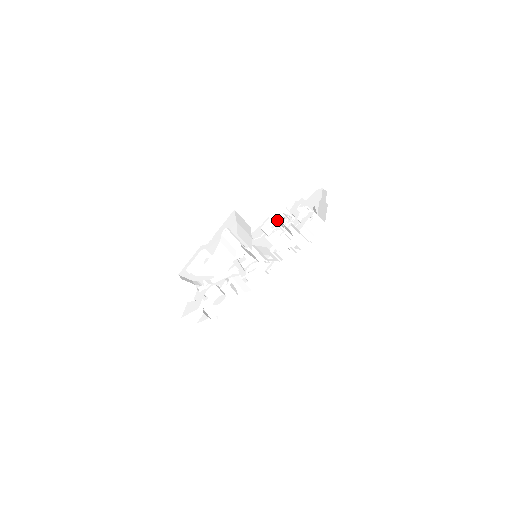
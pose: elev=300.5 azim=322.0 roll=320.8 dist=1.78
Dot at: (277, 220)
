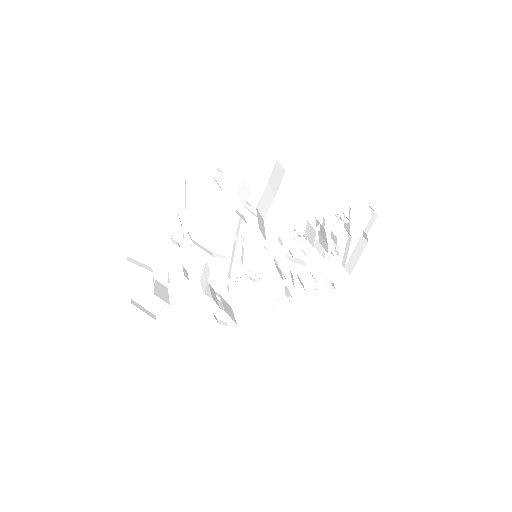
Dot at: (305, 225)
